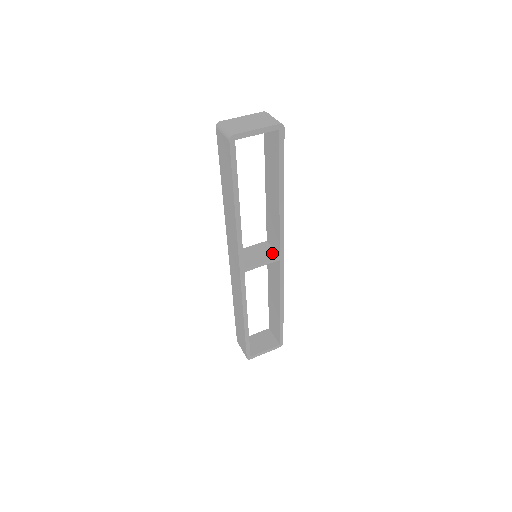
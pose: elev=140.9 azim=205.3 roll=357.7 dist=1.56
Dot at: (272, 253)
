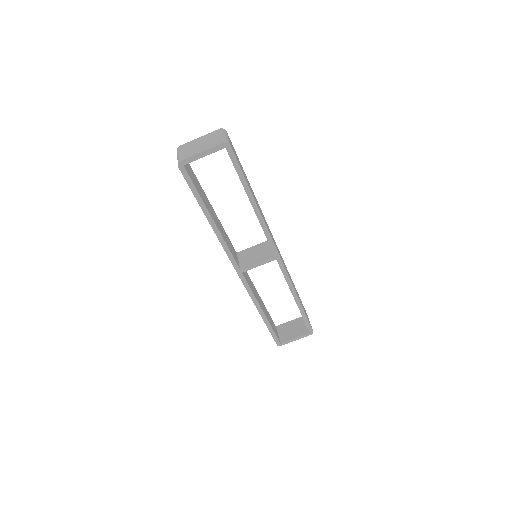
Dot at: (269, 253)
